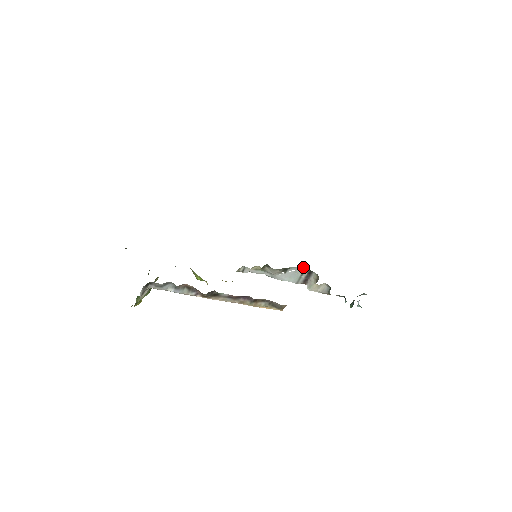
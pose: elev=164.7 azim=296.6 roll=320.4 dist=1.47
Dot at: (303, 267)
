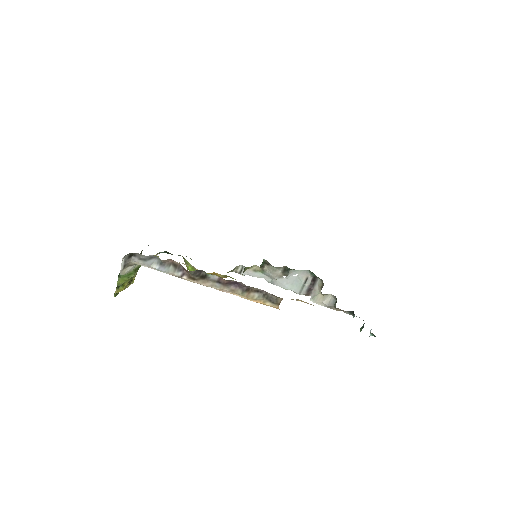
Dot at: (306, 271)
